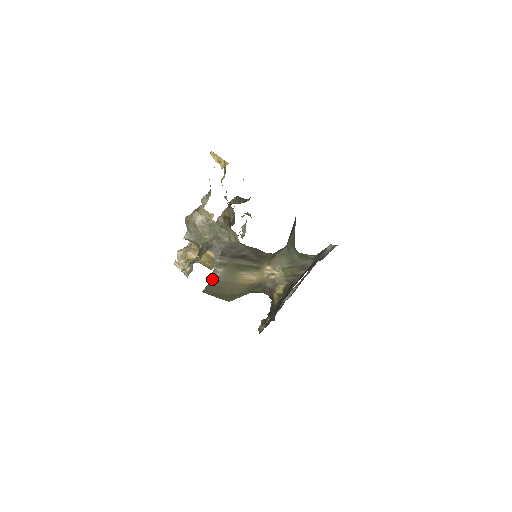
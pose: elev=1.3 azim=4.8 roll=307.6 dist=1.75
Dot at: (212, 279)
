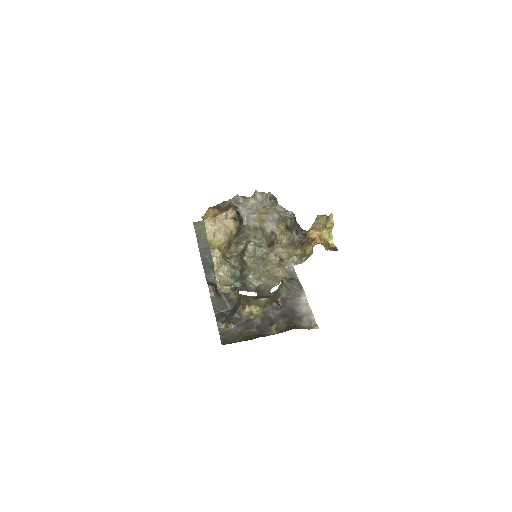
Dot at: occluded
